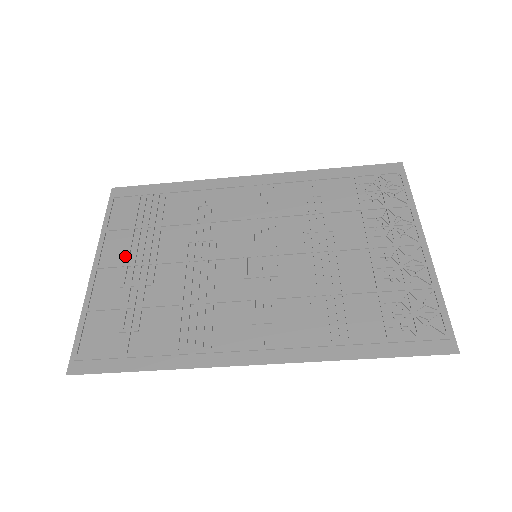
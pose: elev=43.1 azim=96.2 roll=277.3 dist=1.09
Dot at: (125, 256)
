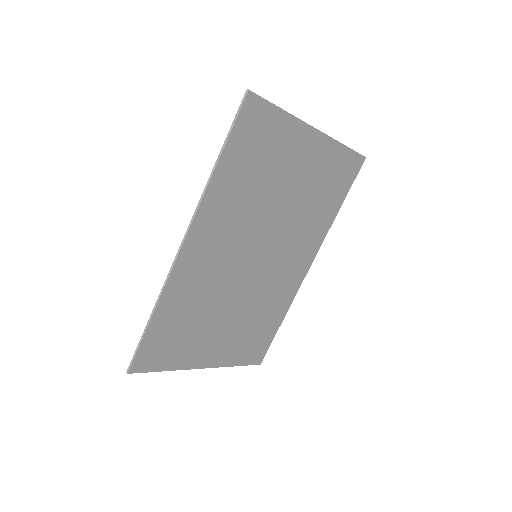
Dot at: (219, 347)
